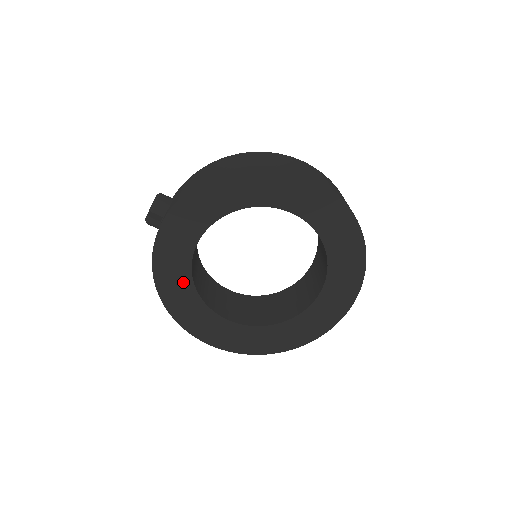
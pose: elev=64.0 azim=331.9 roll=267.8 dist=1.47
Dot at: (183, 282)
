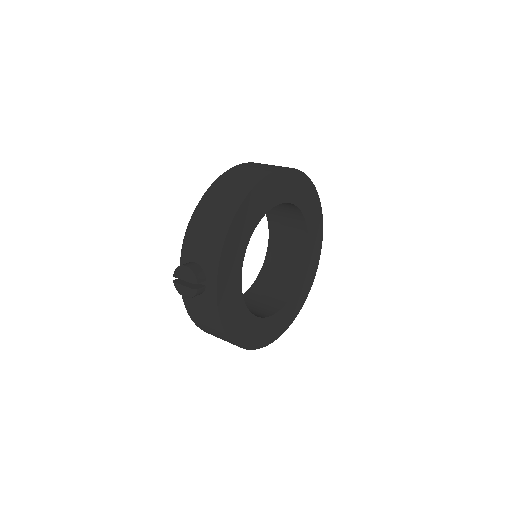
Dot at: (242, 316)
